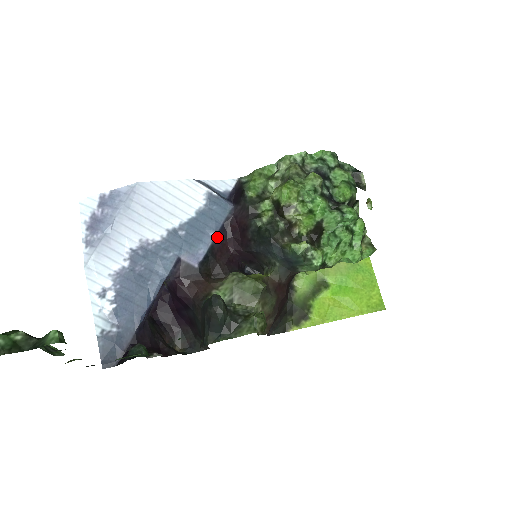
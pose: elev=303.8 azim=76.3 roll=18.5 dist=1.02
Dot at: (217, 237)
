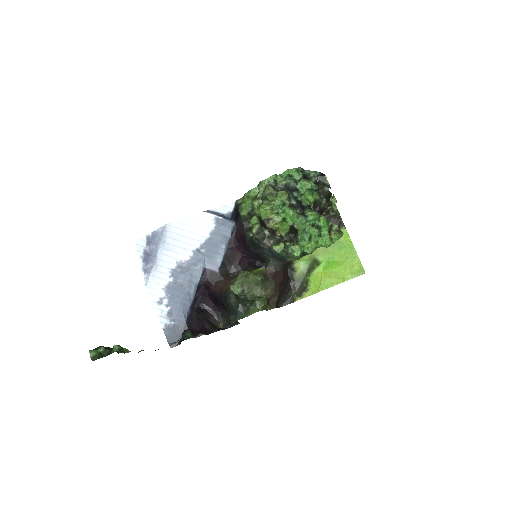
Dot at: (228, 248)
